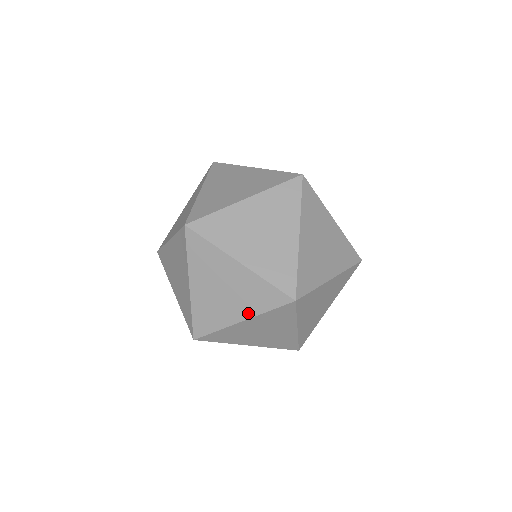
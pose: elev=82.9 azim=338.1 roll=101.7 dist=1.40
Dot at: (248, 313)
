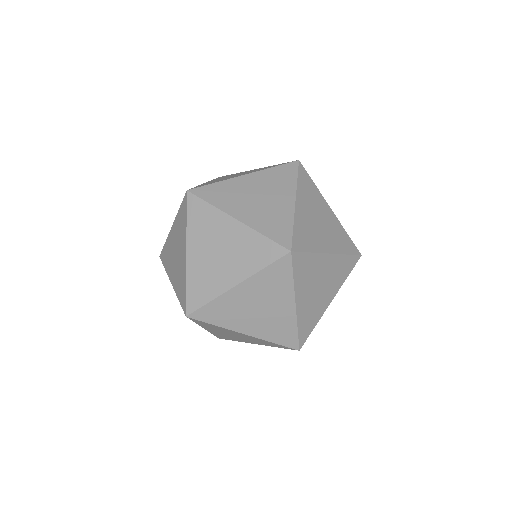
Dot at: (335, 291)
